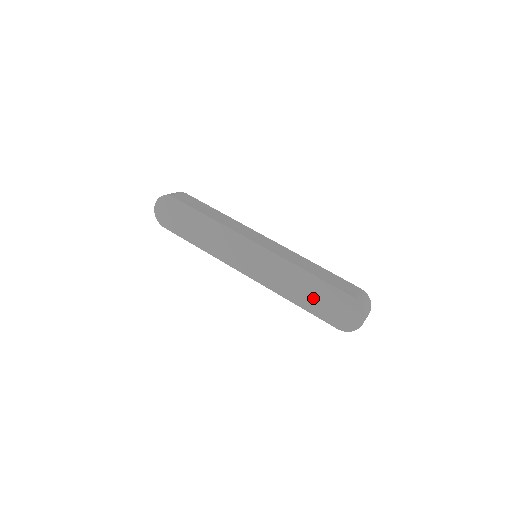
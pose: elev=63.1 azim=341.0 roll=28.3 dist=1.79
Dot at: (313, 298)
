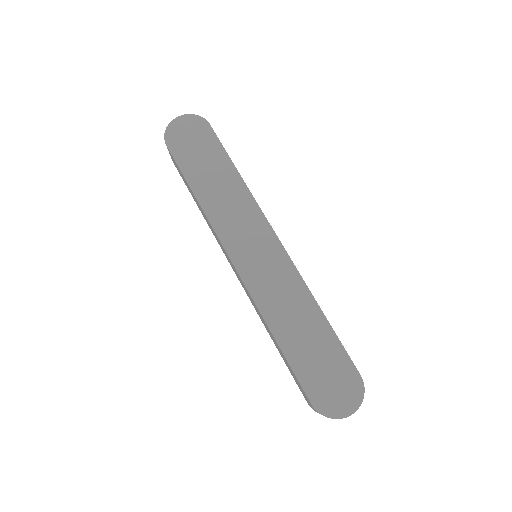
Dot at: (306, 345)
